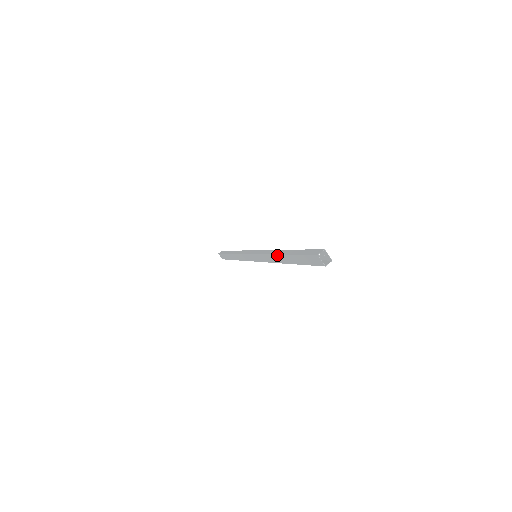
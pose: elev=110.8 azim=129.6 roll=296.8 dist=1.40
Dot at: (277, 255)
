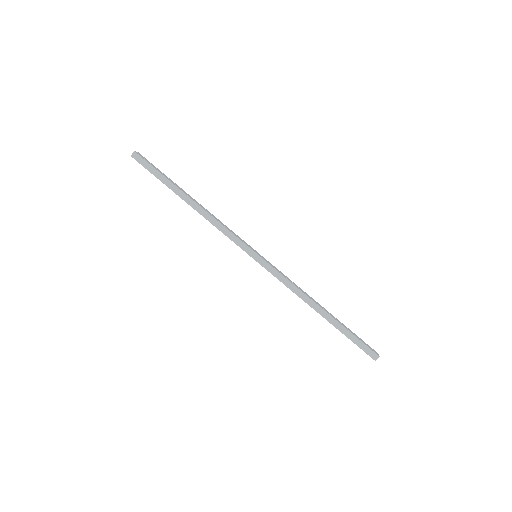
Dot at: occluded
